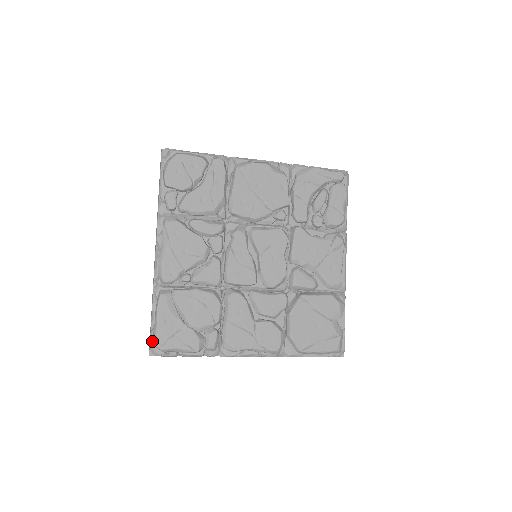
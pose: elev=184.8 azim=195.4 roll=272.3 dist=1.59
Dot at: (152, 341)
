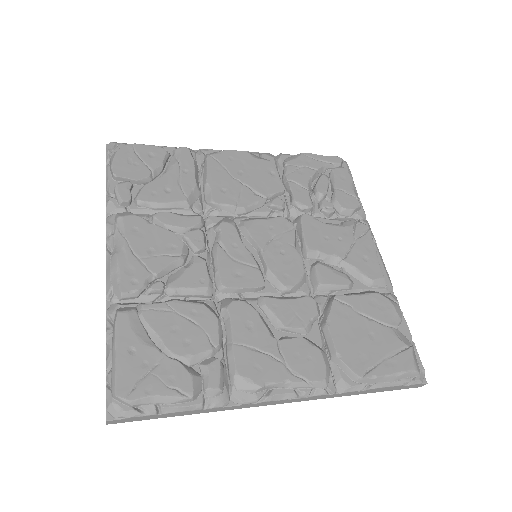
Dot at: (109, 391)
